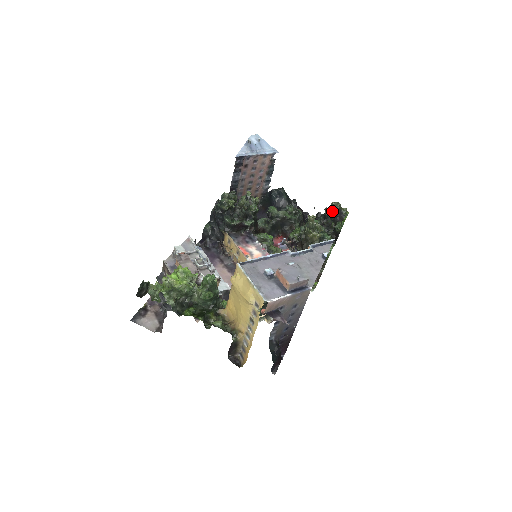
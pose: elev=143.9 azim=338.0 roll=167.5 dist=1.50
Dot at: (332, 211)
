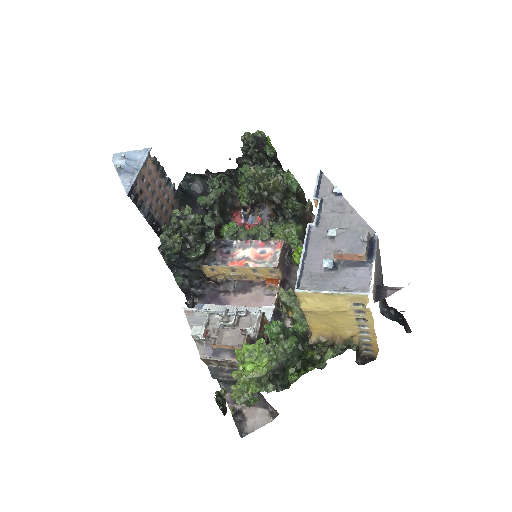
Dot at: (250, 145)
